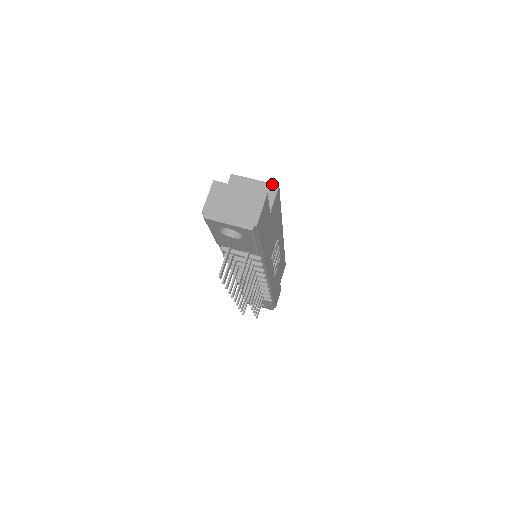
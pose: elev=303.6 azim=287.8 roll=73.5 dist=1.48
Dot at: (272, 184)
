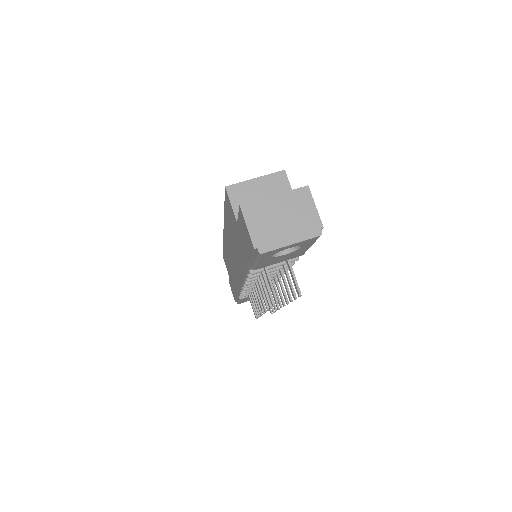
Dot at: (277, 173)
